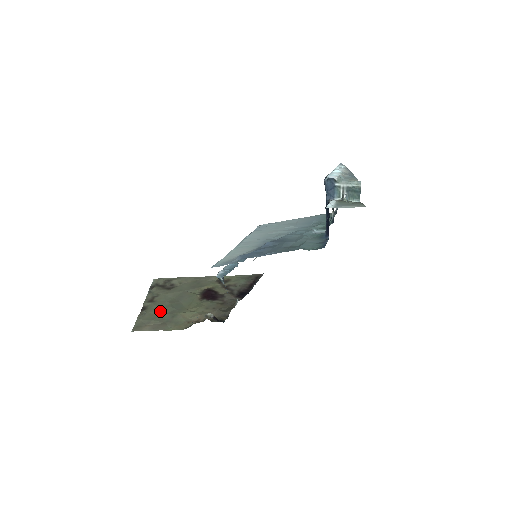
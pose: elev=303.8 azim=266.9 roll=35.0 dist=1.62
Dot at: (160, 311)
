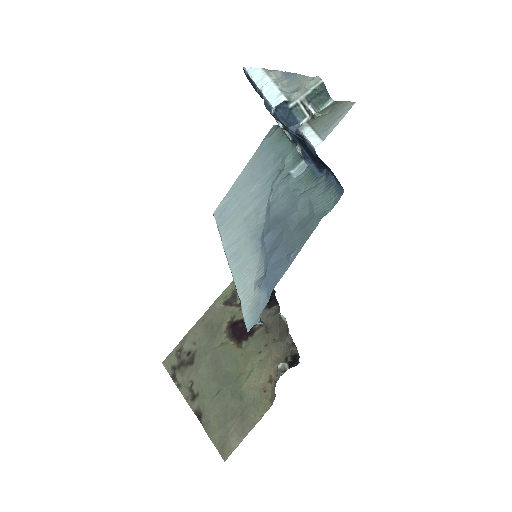
Dot at: (220, 404)
